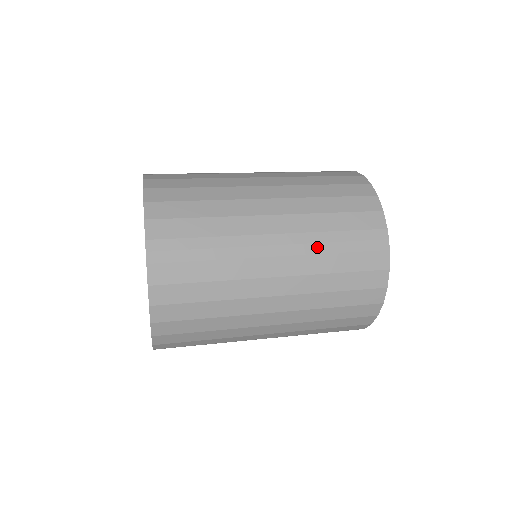
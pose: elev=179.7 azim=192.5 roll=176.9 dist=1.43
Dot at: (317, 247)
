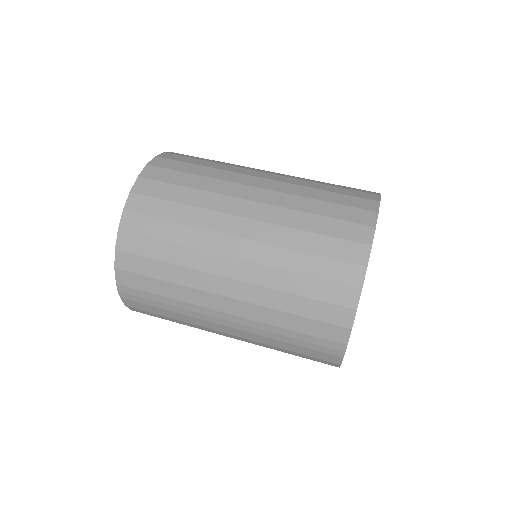
Dot at: (266, 333)
